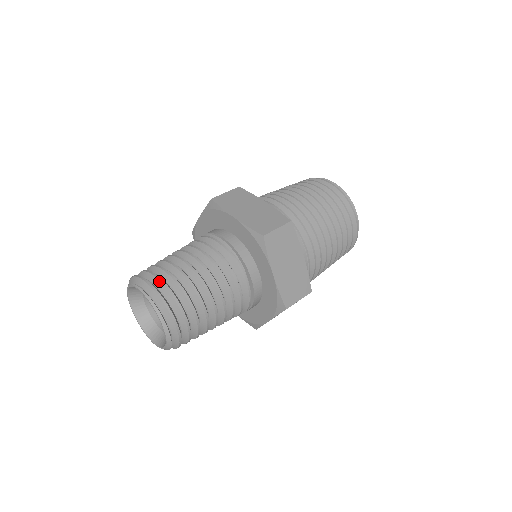
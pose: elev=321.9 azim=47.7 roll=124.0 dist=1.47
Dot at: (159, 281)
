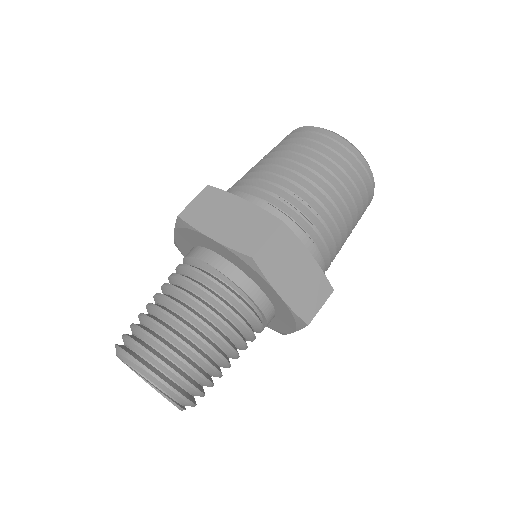
Dot at: (187, 385)
